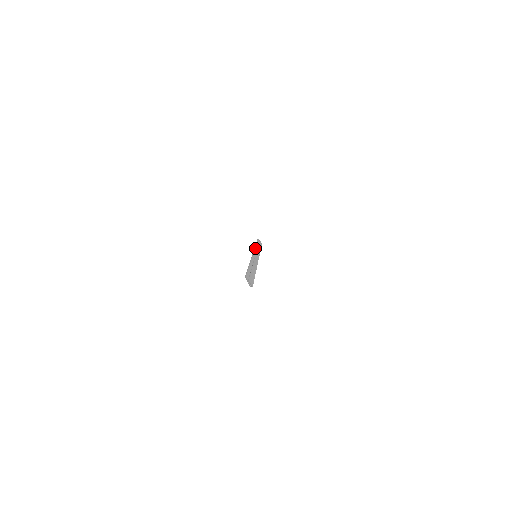
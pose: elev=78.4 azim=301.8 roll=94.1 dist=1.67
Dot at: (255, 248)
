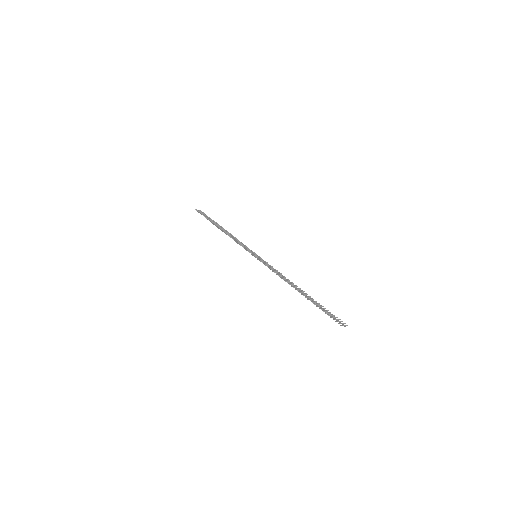
Dot at: (238, 243)
